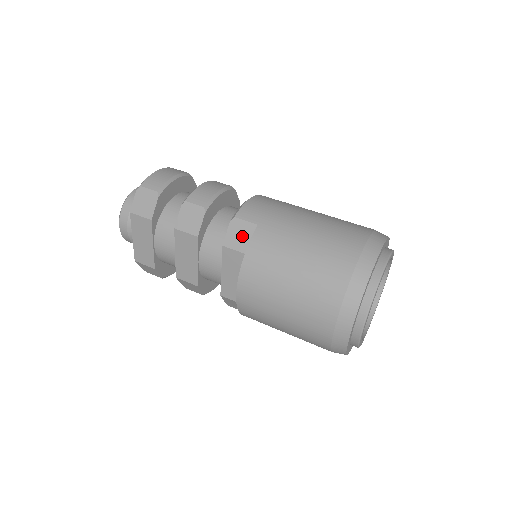
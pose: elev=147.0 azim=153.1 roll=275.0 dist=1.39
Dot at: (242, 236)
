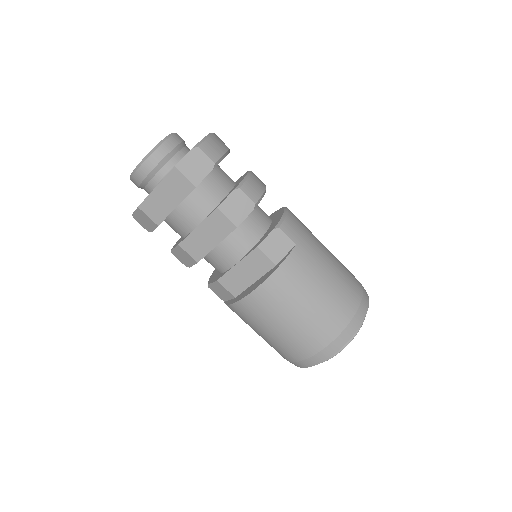
Dot at: (278, 247)
